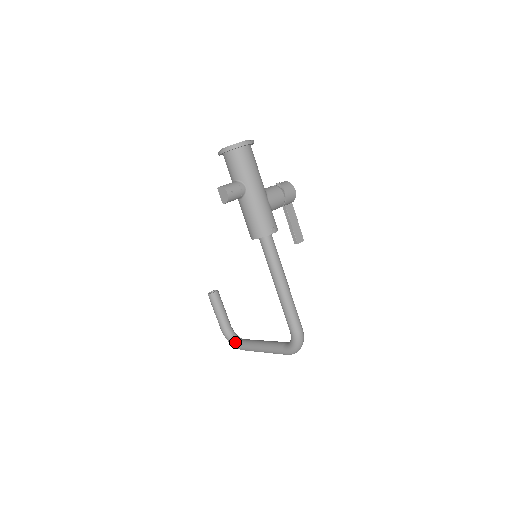
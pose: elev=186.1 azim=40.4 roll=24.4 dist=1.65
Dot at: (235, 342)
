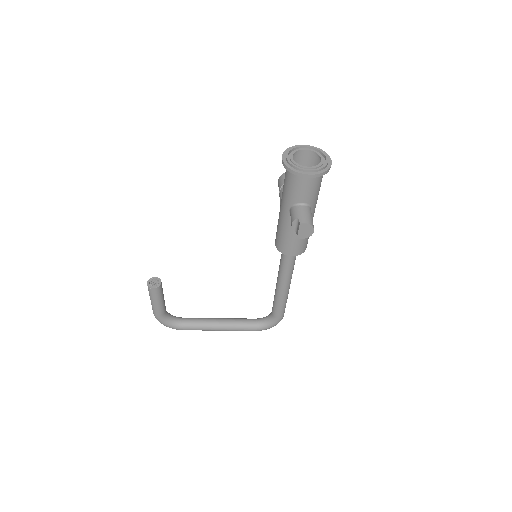
Dot at: (176, 325)
